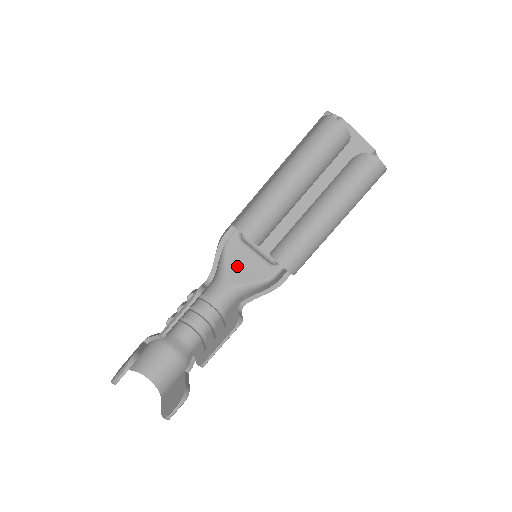
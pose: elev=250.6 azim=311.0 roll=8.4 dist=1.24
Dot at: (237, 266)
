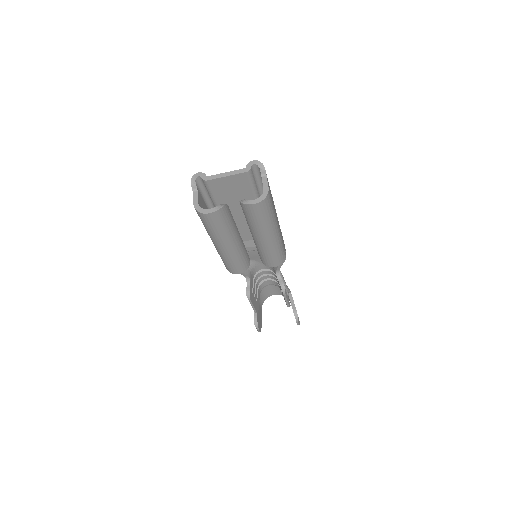
Dot at: (254, 256)
